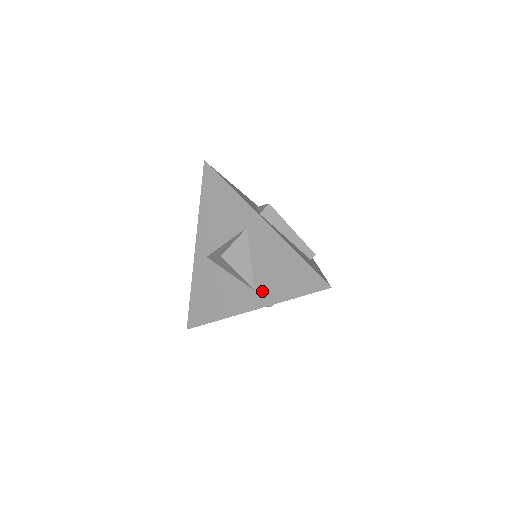
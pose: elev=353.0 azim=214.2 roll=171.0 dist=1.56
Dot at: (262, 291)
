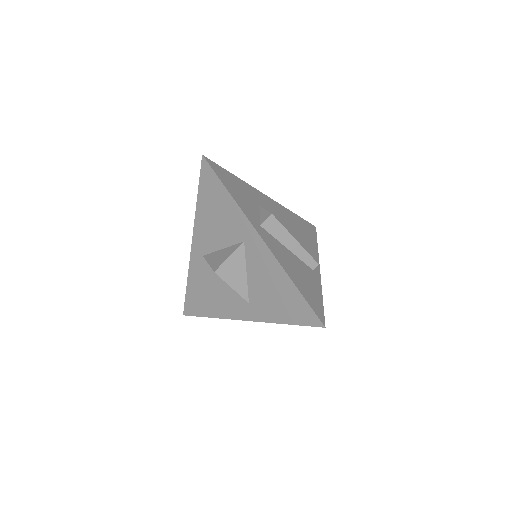
Dot at: (256, 307)
